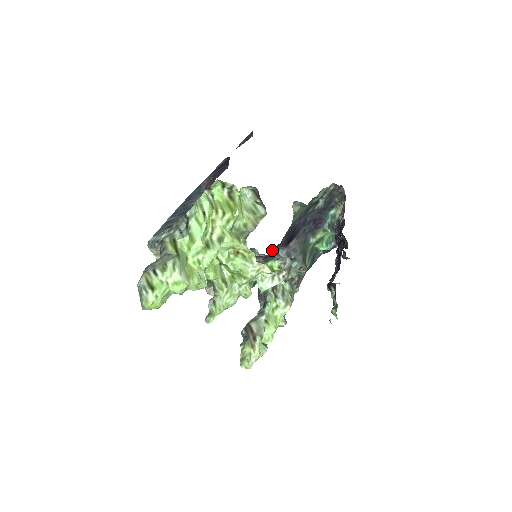
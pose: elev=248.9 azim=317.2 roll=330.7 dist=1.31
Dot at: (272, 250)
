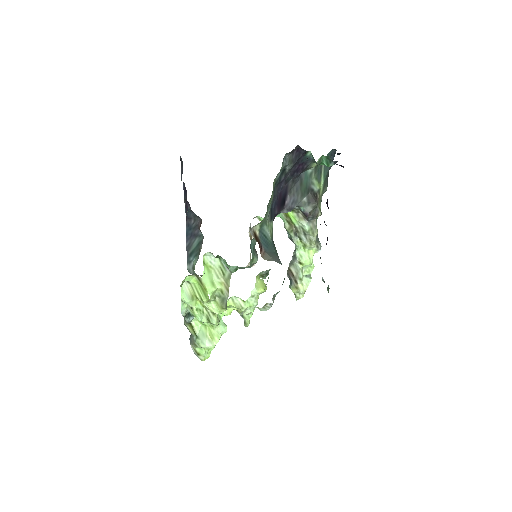
Dot at: occluded
